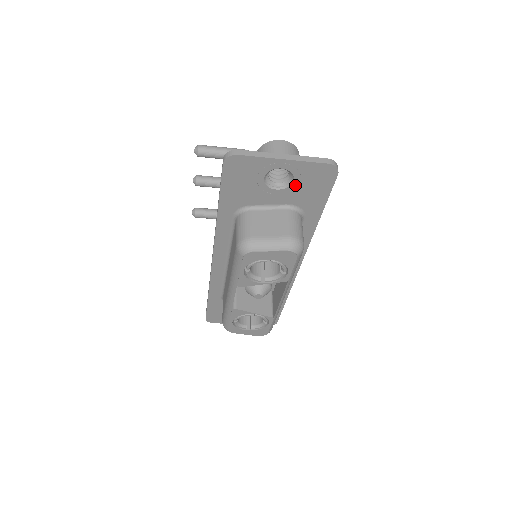
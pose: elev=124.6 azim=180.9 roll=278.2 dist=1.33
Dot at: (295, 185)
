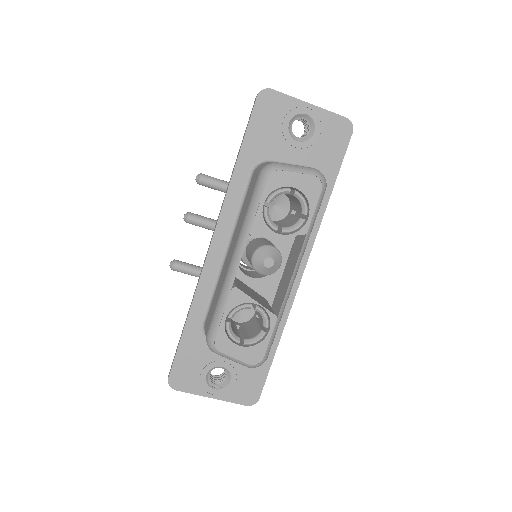
Dot at: (315, 139)
